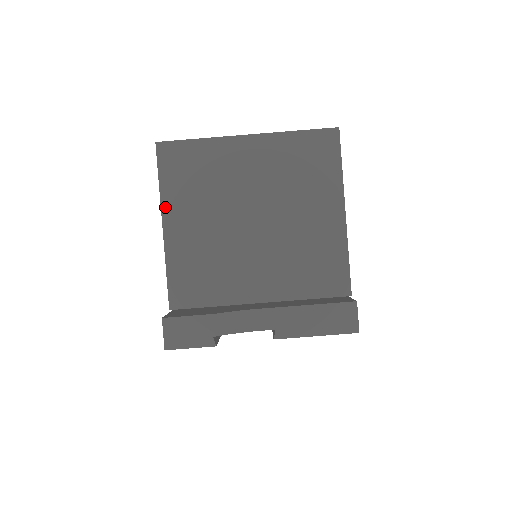
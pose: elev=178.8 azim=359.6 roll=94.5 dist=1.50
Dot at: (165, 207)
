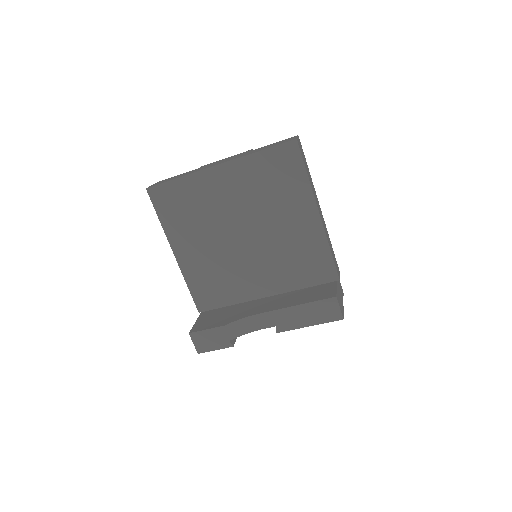
Dot at: (171, 239)
